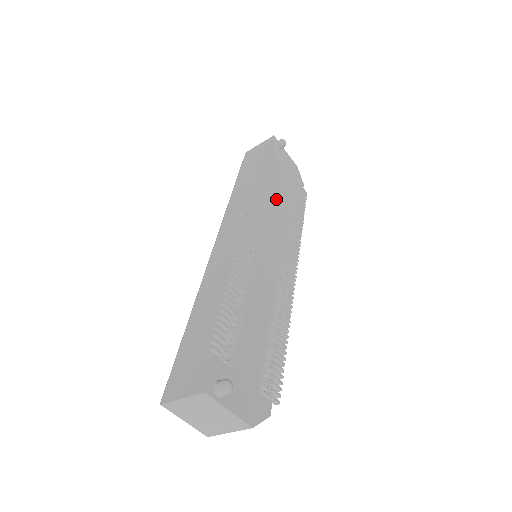
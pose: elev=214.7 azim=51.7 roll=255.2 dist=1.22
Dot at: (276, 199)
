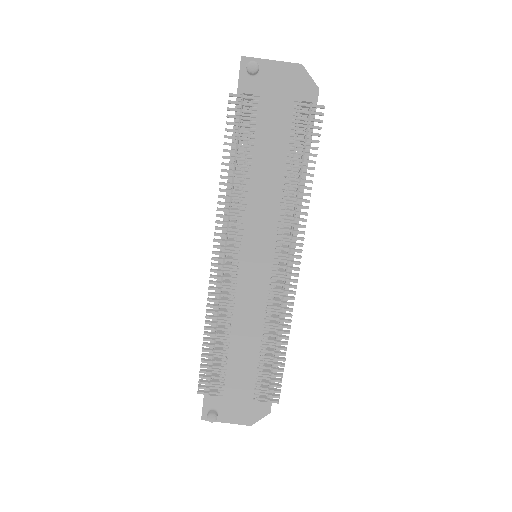
Dot at: (257, 180)
